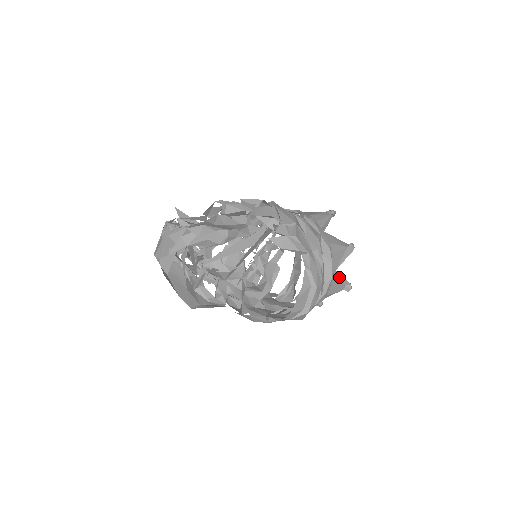
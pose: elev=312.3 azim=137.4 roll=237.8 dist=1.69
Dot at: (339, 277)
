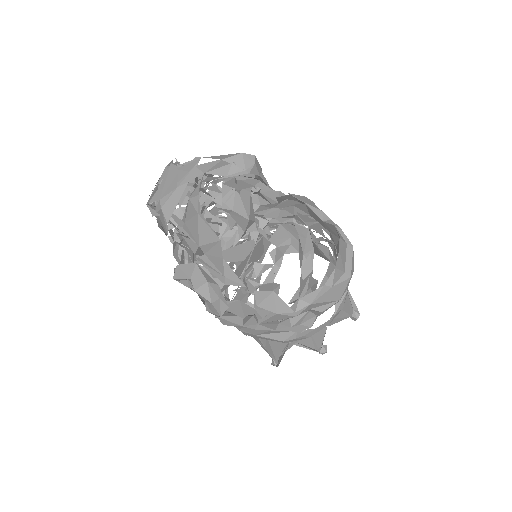
Dot at: occluded
